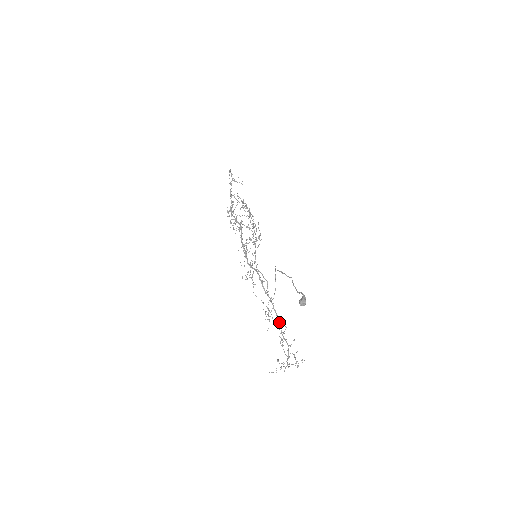
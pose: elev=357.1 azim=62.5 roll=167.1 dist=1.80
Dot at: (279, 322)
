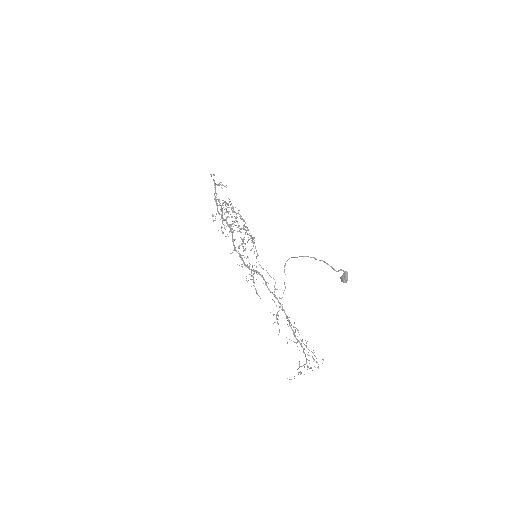
Dot at: occluded
